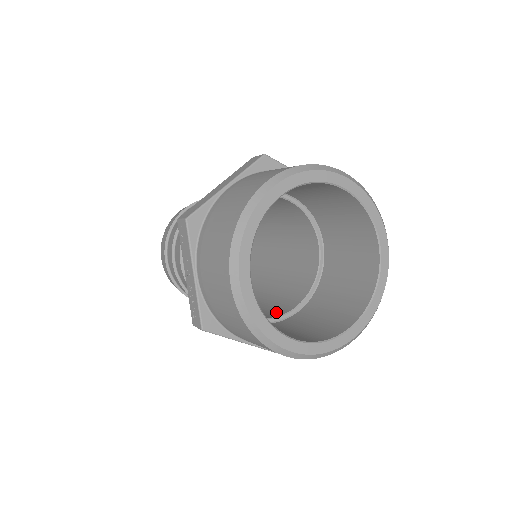
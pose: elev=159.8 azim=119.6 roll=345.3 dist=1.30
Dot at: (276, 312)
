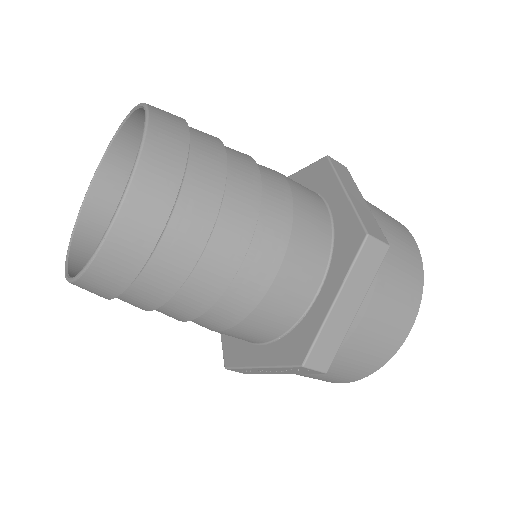
Dot at: occluded
